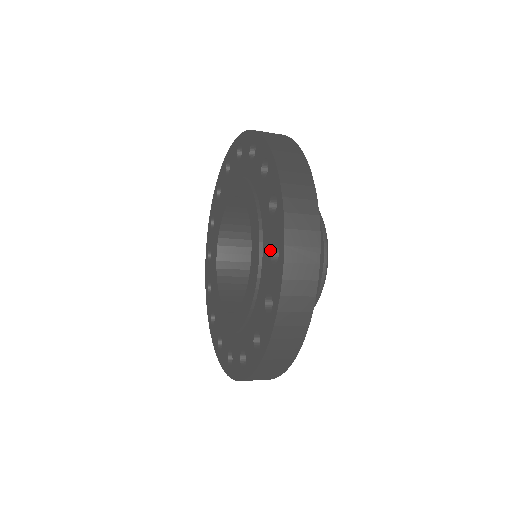
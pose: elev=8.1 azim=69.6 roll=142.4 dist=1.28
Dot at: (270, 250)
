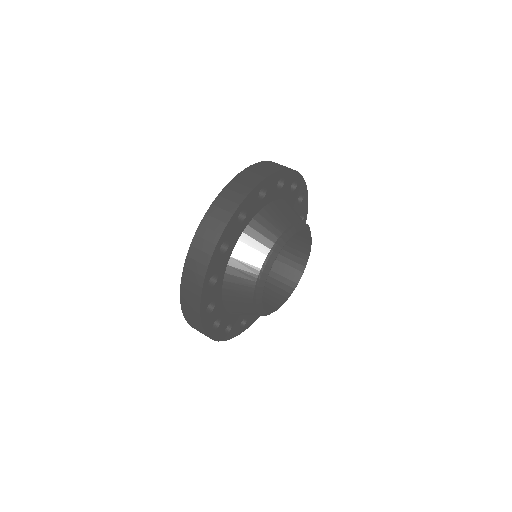
Dot at: occluded
